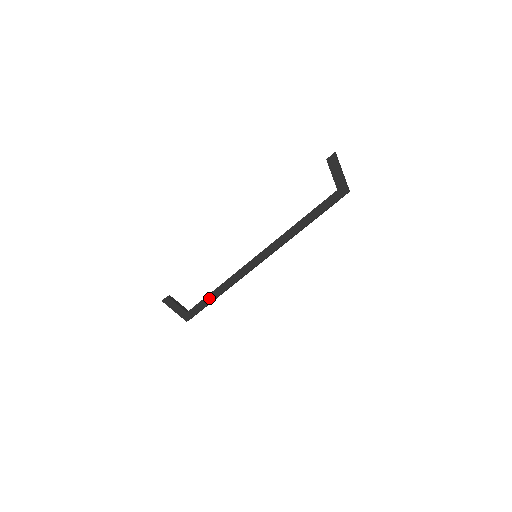
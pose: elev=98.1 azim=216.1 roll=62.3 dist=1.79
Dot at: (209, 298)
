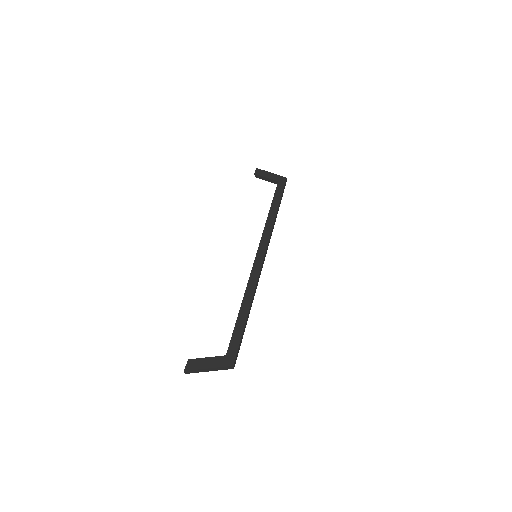
Dot at: (240, 320)
